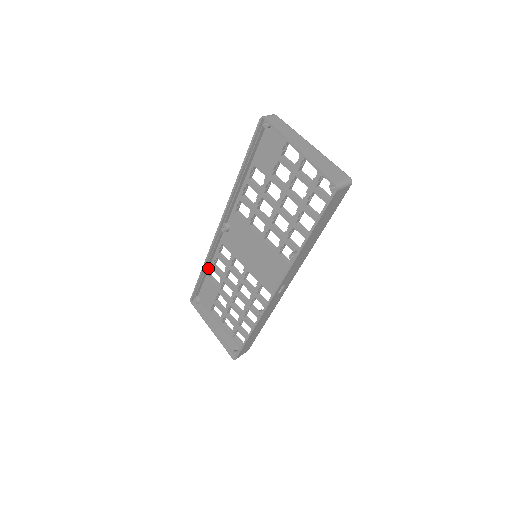
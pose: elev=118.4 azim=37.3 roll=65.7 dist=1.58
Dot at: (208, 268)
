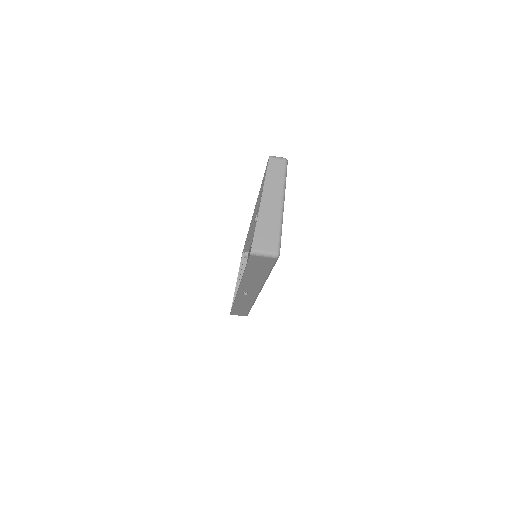
Dot at: (252, 238)
